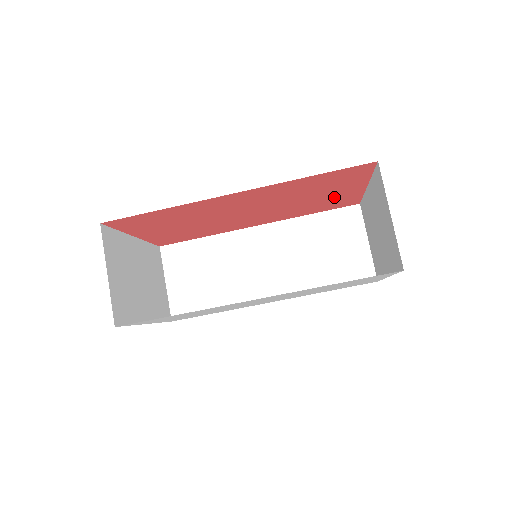
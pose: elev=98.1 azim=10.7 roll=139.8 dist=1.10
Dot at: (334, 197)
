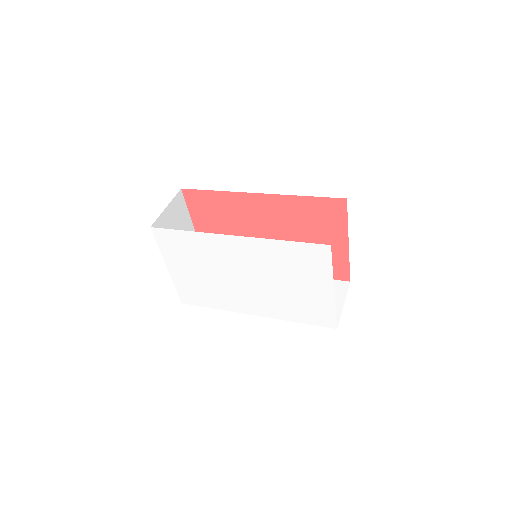
Dot at: occluded
